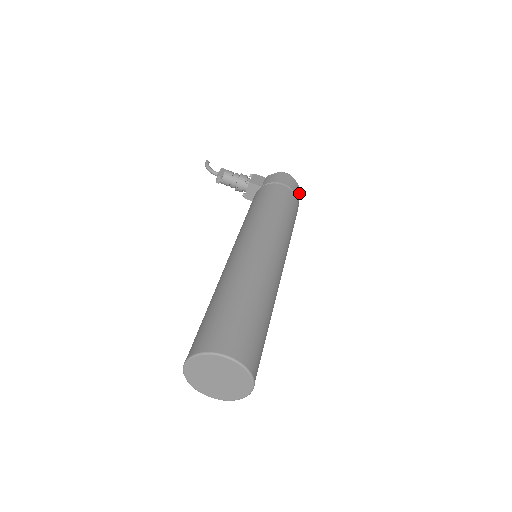
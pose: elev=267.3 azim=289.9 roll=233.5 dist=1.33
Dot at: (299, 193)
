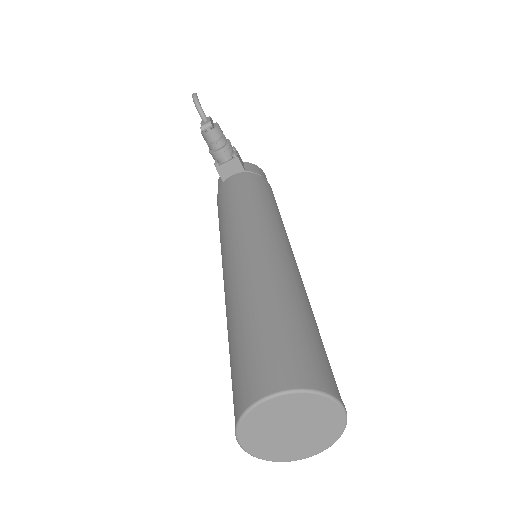
Dot at: occluded
